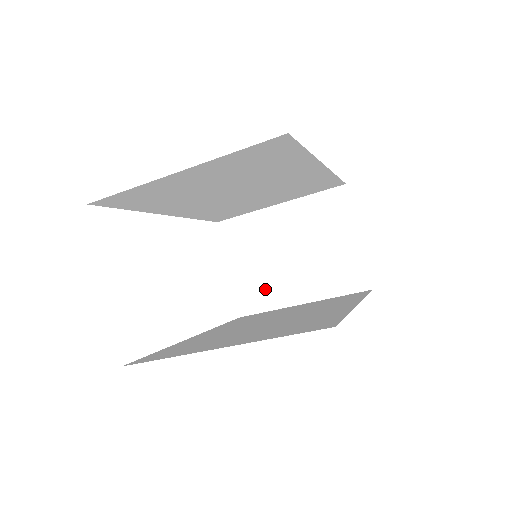
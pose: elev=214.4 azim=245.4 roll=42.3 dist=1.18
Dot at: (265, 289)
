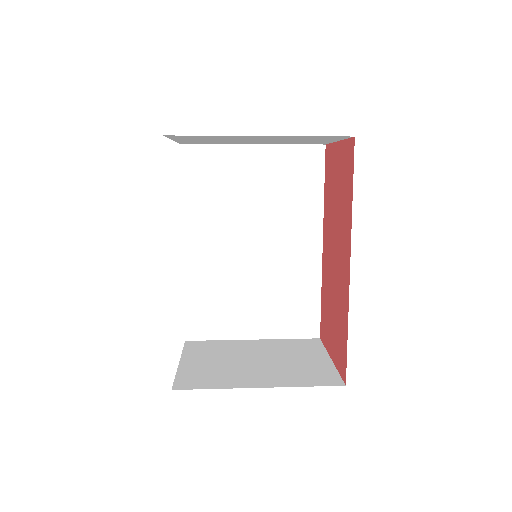
Dot at: occluded
